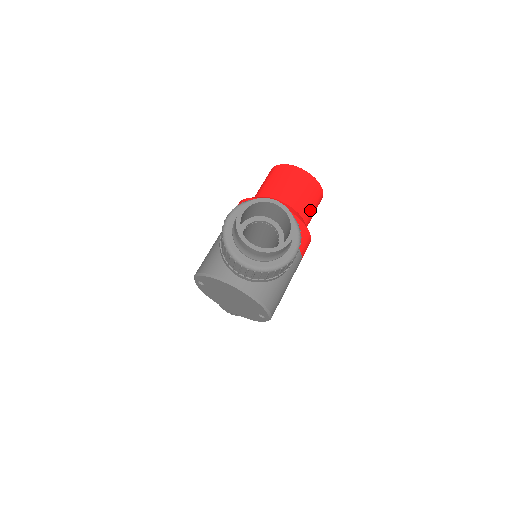
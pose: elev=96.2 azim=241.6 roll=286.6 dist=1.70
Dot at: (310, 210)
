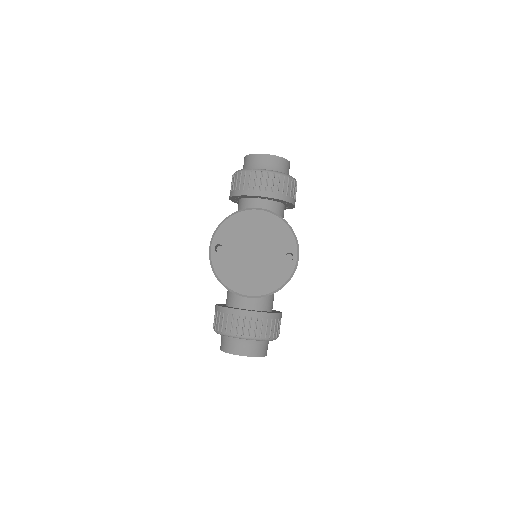
Dot at: occluded
